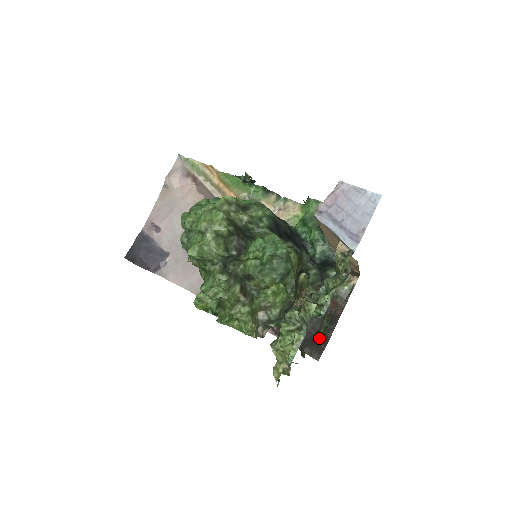
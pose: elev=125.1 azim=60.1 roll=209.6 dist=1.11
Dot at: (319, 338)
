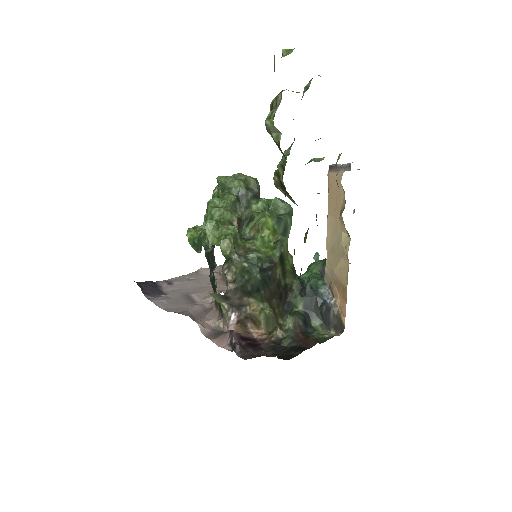
Dot at: (277, 353)
